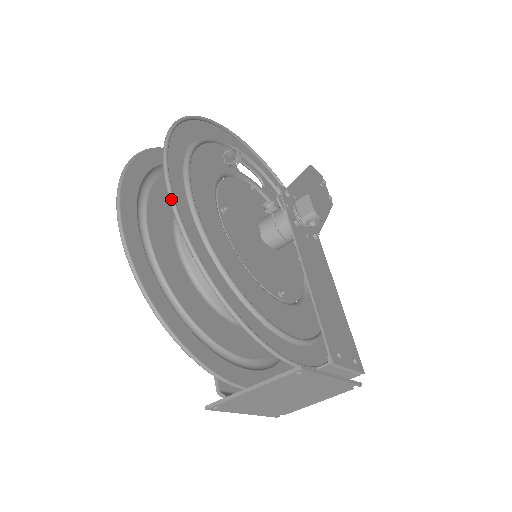
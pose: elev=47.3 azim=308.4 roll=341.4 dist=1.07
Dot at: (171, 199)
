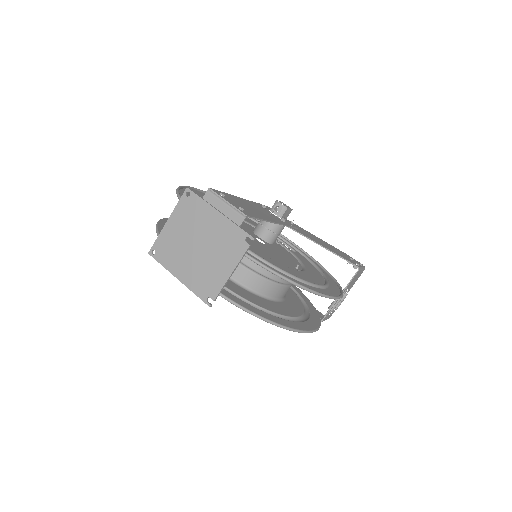
Dot at: (186, 186)
